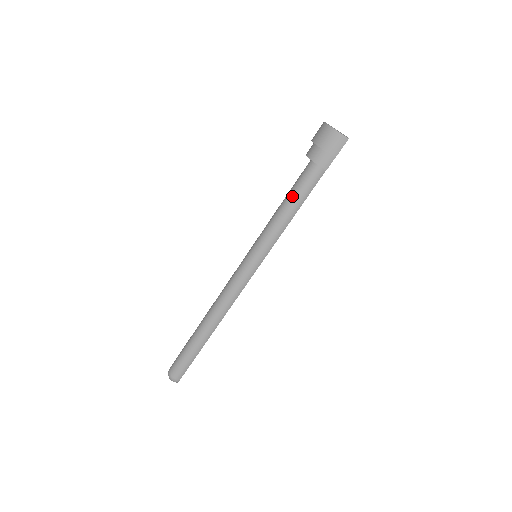
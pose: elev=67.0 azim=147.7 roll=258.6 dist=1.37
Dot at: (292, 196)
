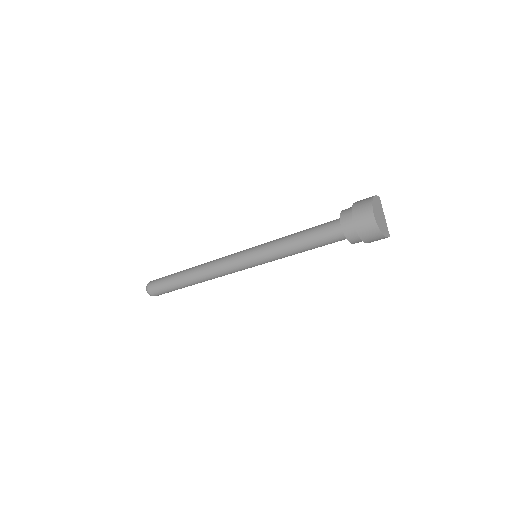
Dot at: (314, 246)
